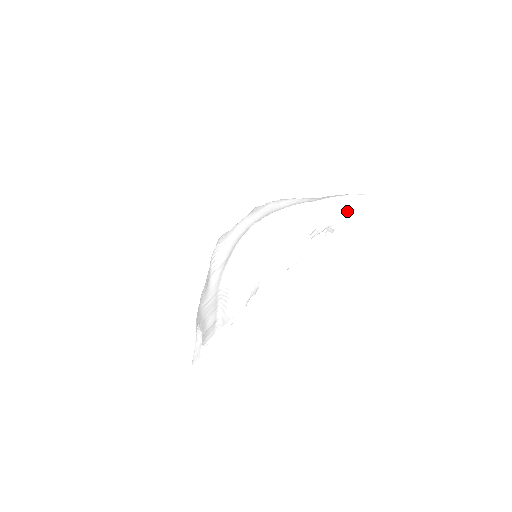
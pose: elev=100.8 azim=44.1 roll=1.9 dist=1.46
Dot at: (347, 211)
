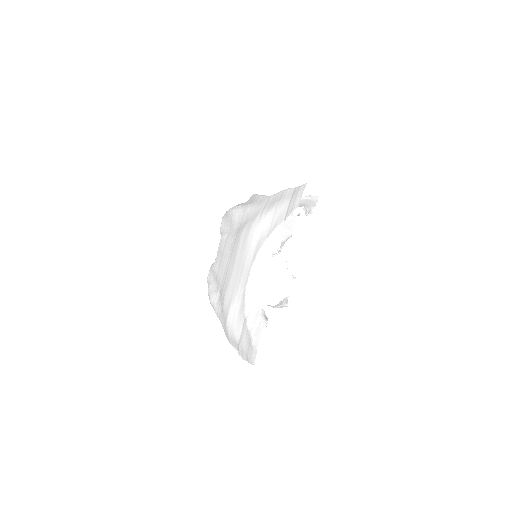
Dot at: occluded
